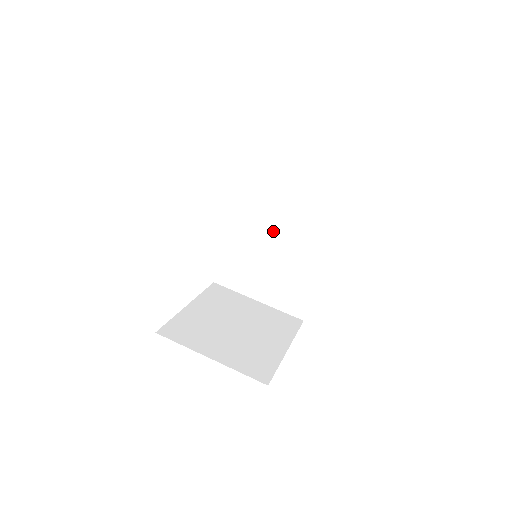
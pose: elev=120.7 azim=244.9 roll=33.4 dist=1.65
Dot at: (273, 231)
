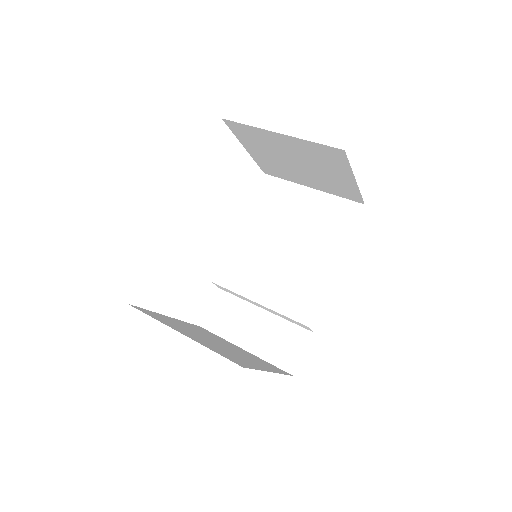
Dot at: (276, 259)
